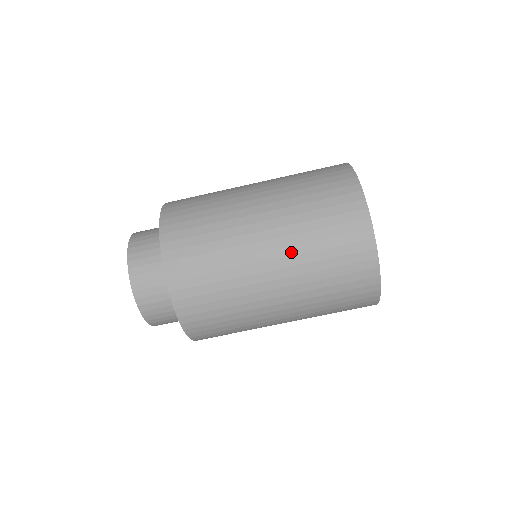
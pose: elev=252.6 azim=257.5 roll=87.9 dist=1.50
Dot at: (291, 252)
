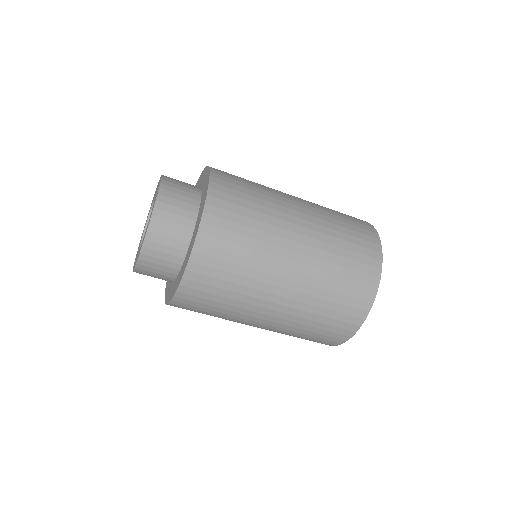
Dot at: (312, 273)
